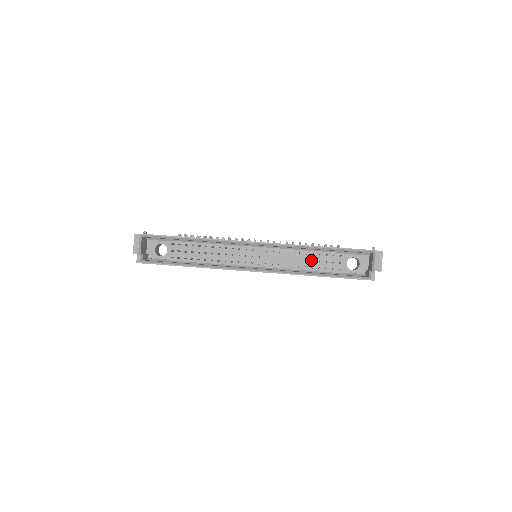
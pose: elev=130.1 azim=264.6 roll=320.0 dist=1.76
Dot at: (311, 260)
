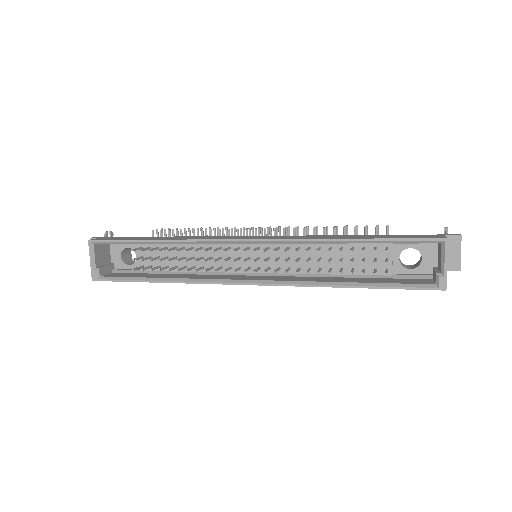
Dot at: (339, 258)
